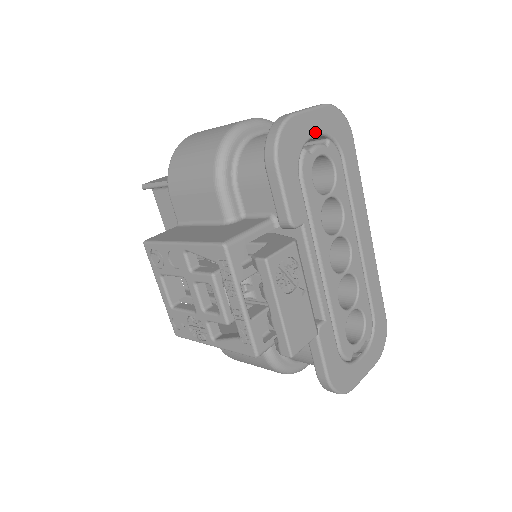
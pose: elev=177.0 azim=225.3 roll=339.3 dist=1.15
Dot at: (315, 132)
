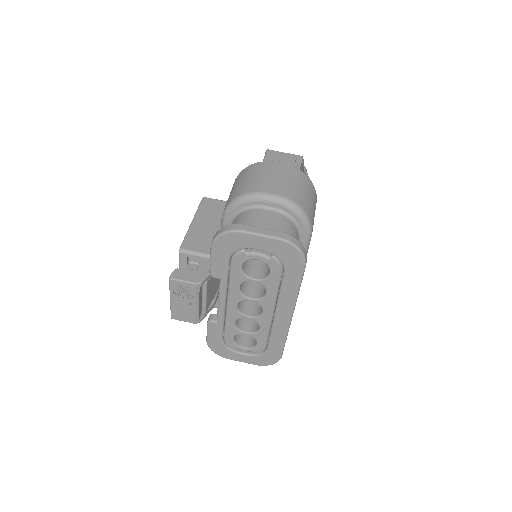
Dot at: (259, 248)
